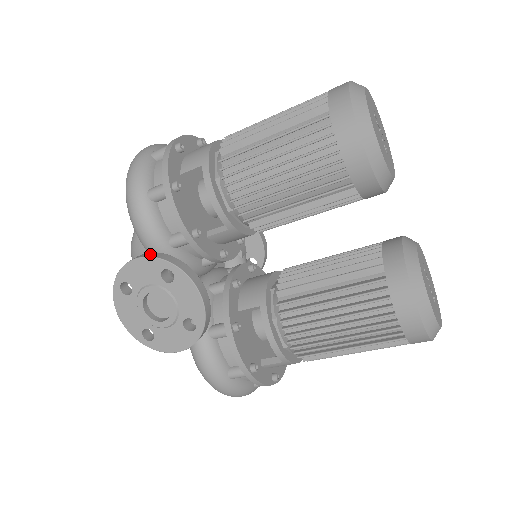
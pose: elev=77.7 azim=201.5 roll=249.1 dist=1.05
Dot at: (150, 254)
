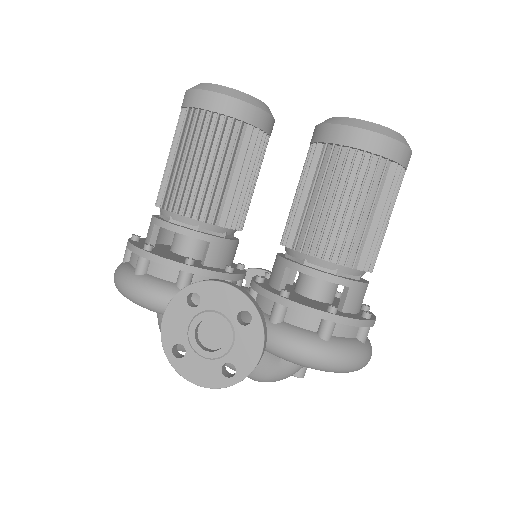
Dot at: (170, 303)
